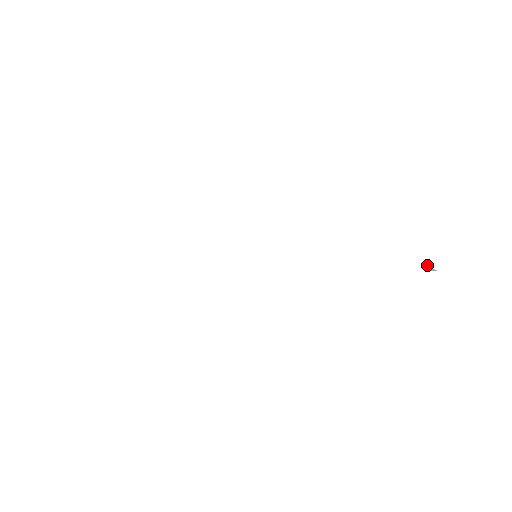
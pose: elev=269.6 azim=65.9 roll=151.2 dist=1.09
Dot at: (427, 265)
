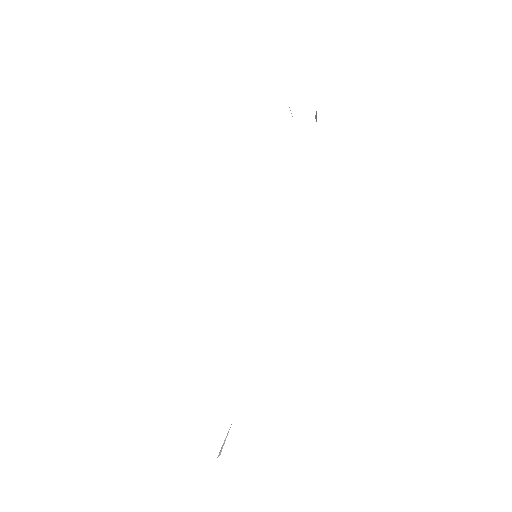
Dot at: (315, 117)
